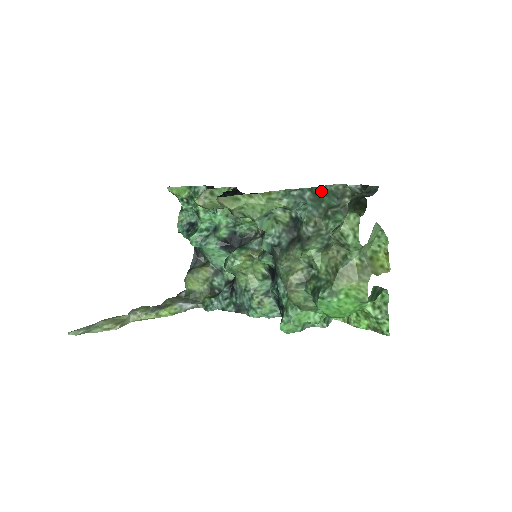
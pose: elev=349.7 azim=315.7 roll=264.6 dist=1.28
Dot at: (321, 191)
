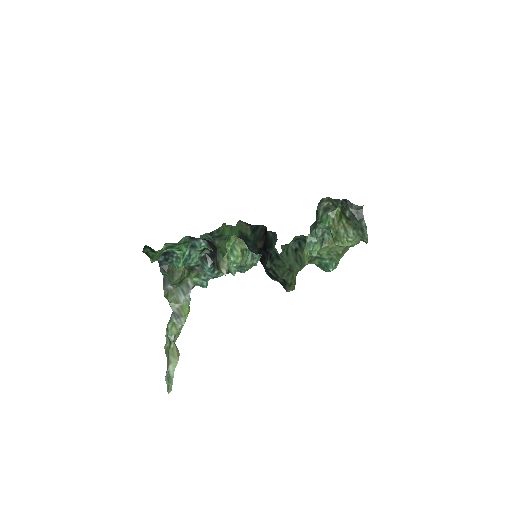
Dot at: (317, 217)
